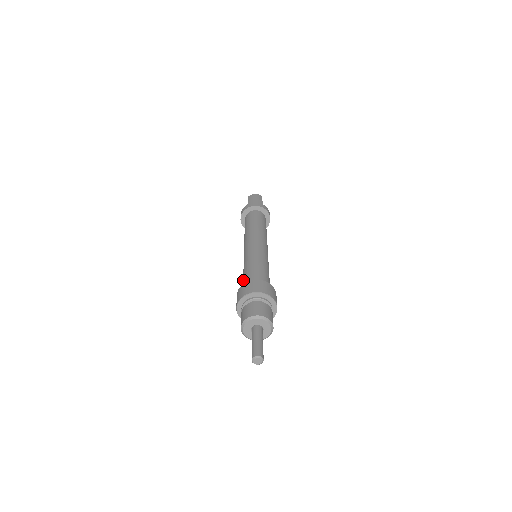
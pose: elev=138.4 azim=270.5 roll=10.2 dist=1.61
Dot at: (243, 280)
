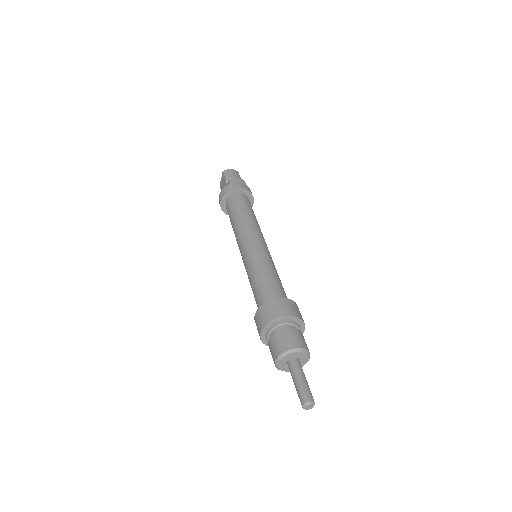
Dot at: (256, 292)
